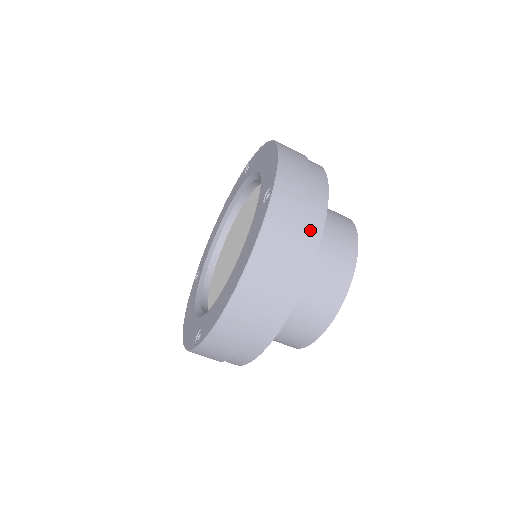
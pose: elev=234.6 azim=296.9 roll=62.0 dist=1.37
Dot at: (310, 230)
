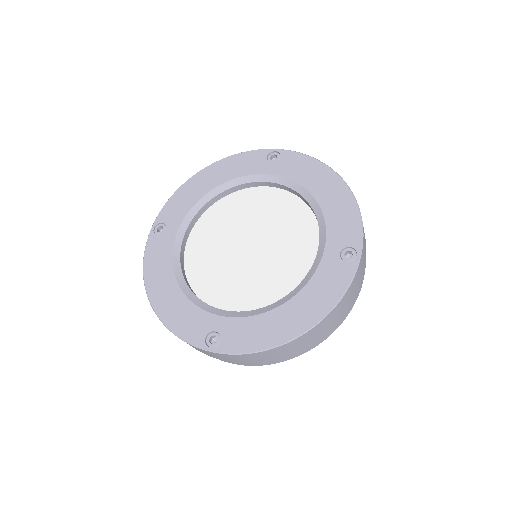
Dot at: (357, 293)
